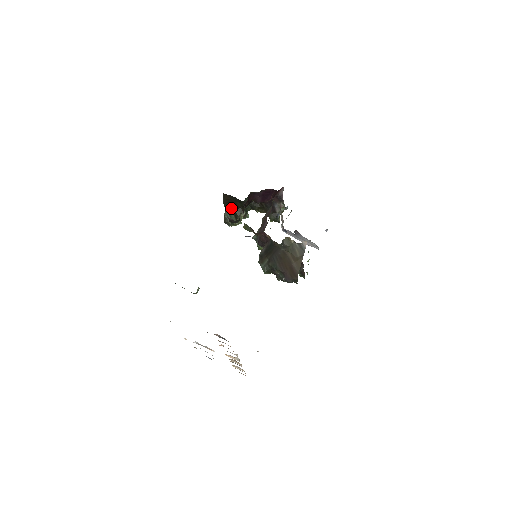
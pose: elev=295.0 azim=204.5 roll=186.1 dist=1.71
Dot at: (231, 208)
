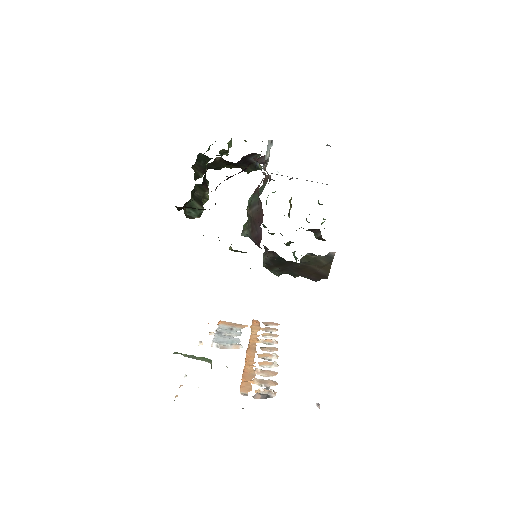
Dot at: occluded
